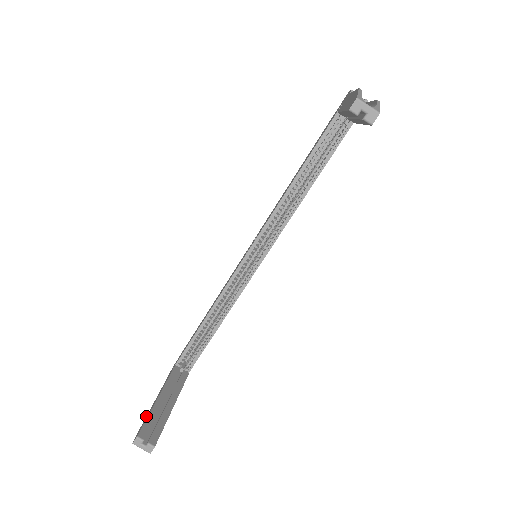
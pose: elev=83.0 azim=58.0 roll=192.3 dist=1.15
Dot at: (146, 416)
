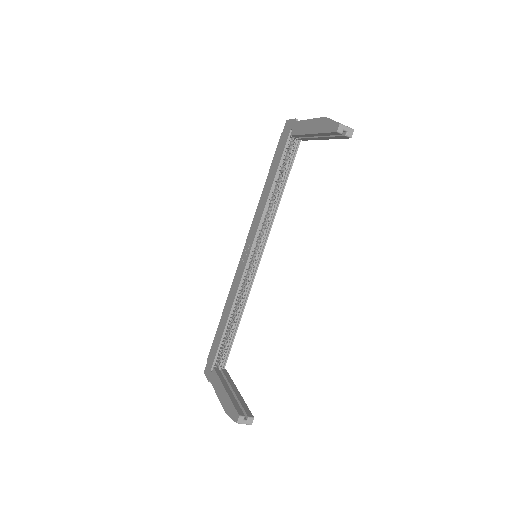
Dot at: (224, 407)
